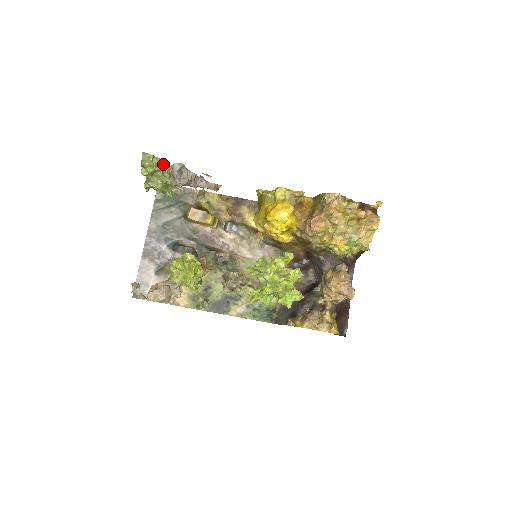
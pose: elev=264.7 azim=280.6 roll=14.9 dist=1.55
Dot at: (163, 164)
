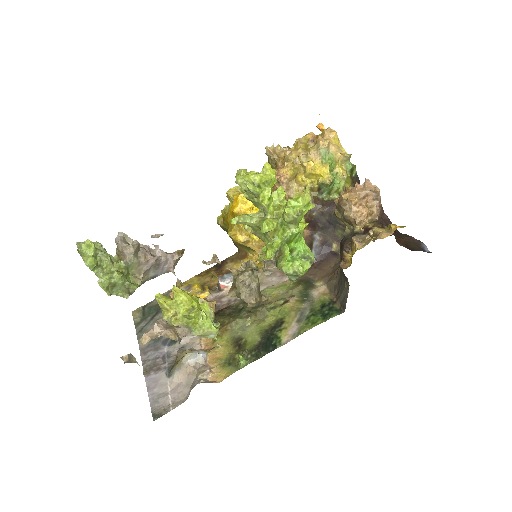
Dot at: occluded
